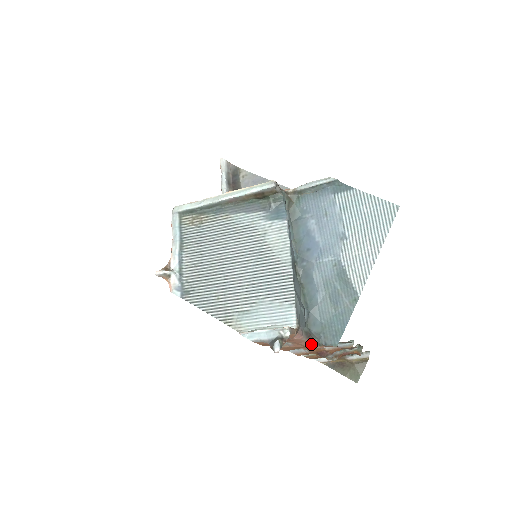
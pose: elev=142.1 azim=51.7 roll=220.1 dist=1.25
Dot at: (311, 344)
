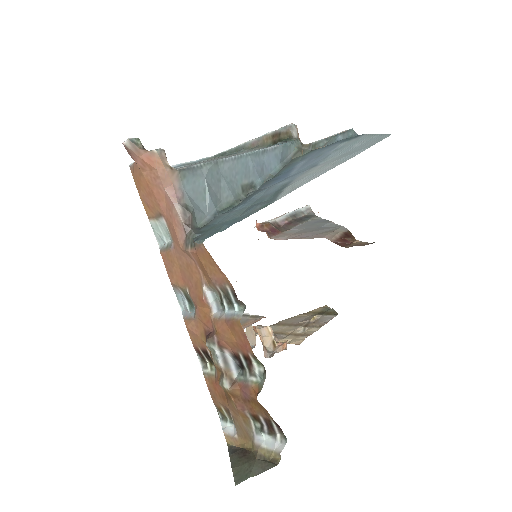
Dot at: (186, 241)
